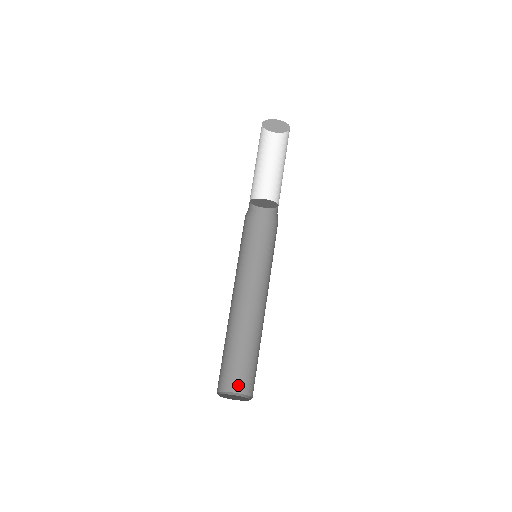
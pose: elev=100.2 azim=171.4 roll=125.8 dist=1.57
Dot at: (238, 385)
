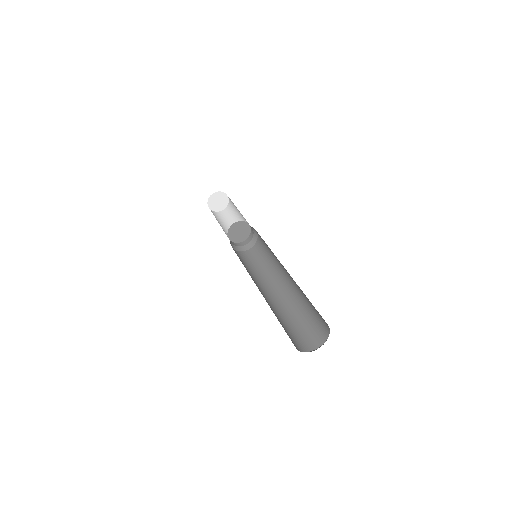
Dot at: (308, 345)
